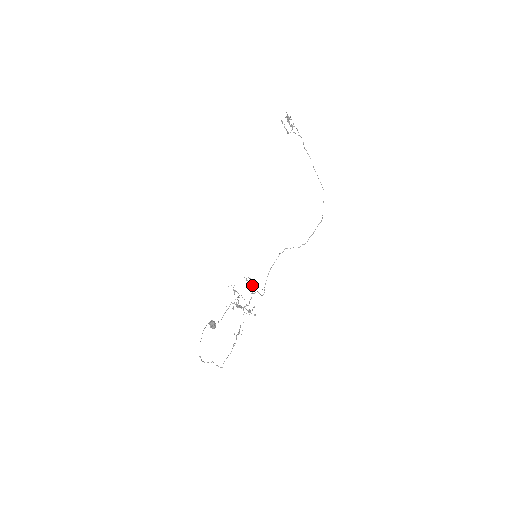
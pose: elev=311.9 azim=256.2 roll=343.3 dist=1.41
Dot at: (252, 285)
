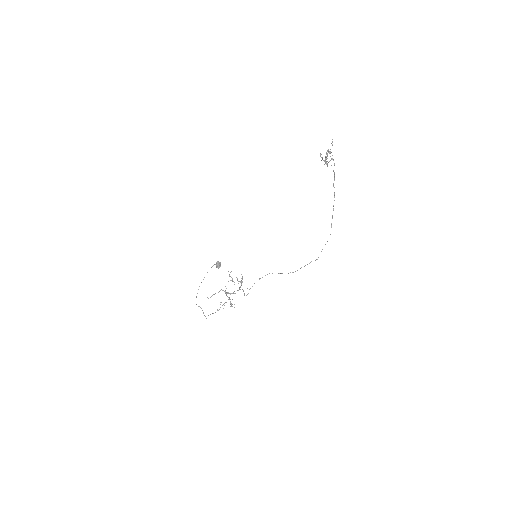
Dot at: (242, 281)
